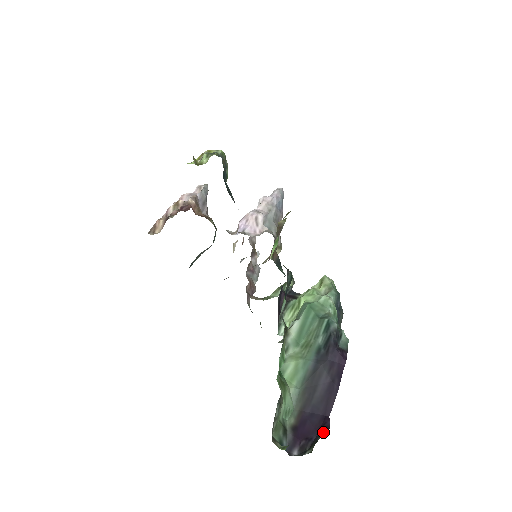
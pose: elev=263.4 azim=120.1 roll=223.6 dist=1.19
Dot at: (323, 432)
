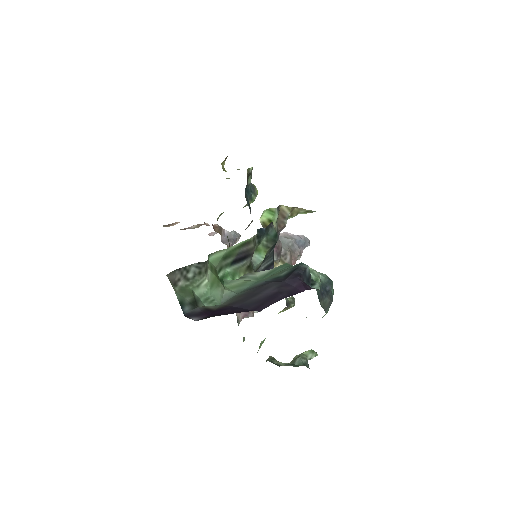
Dot at: occluded
